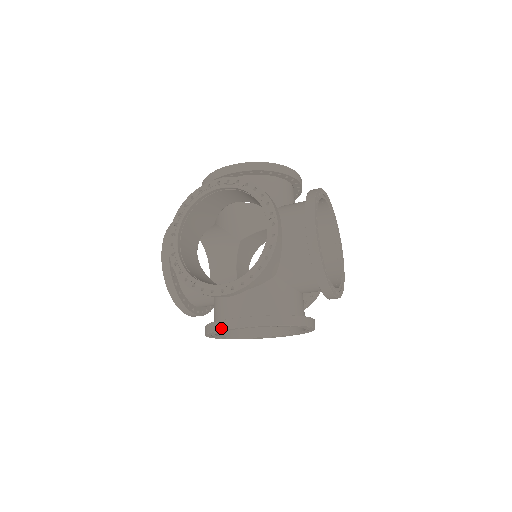
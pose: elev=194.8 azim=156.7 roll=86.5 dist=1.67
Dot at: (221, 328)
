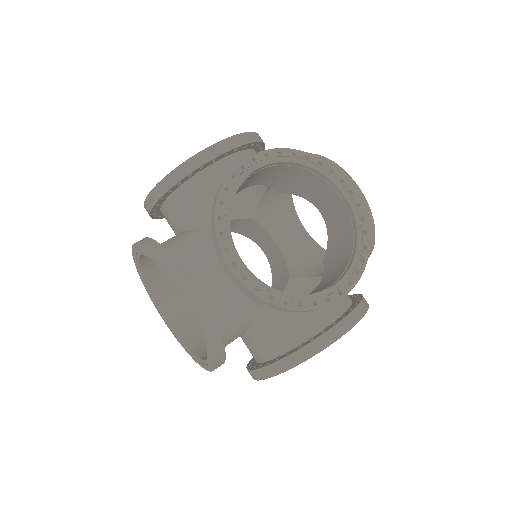
Dot at: (173, 273)
